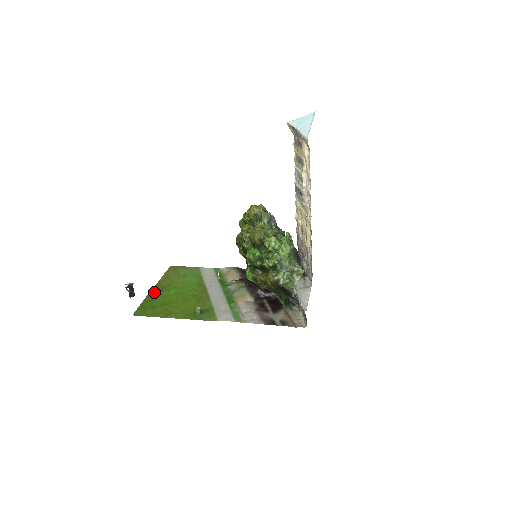
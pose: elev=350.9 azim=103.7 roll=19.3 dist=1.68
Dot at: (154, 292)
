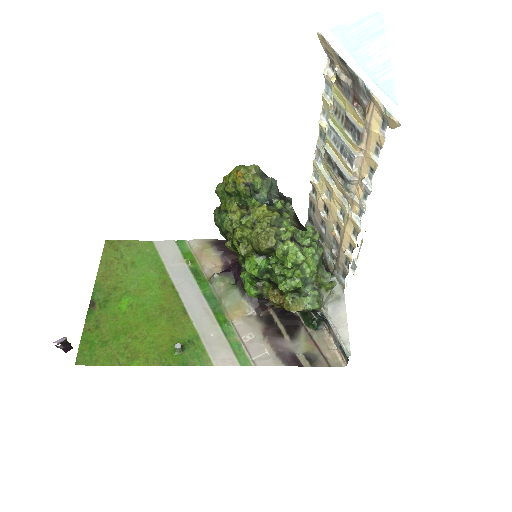
Dot at: (95, 307)
